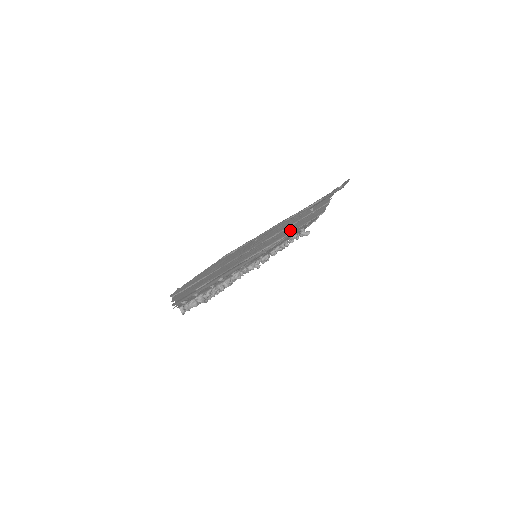
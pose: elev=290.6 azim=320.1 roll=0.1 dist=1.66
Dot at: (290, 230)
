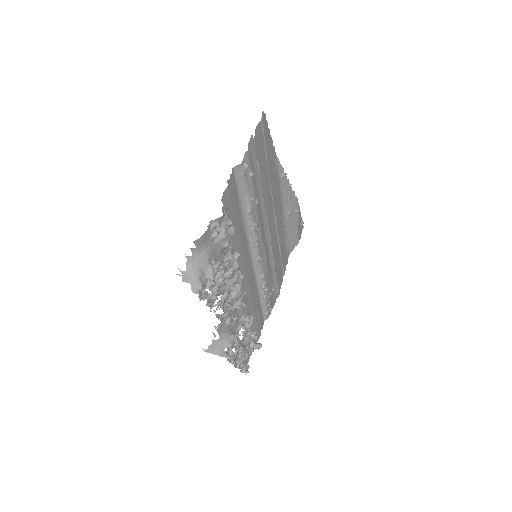
Dot at: (275, 254)
